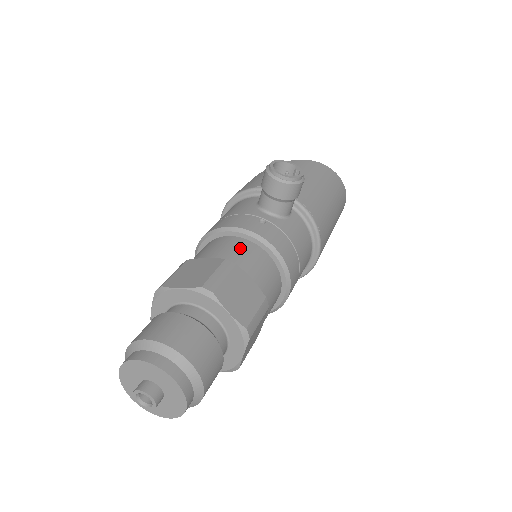
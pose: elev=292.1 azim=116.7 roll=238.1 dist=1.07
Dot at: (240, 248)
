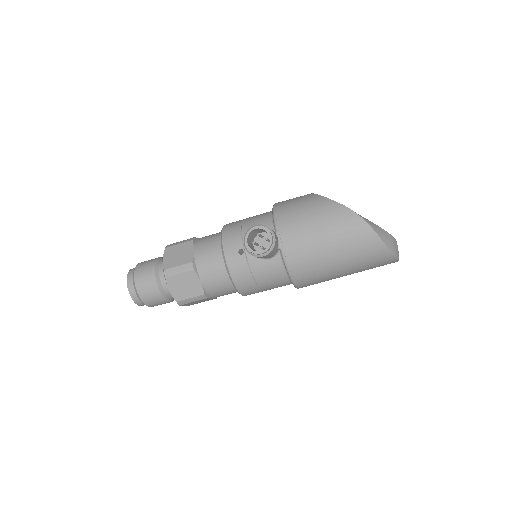
Dot at: (212, 259)
